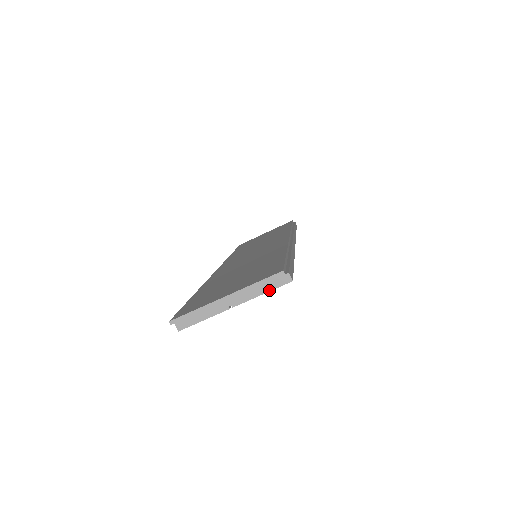
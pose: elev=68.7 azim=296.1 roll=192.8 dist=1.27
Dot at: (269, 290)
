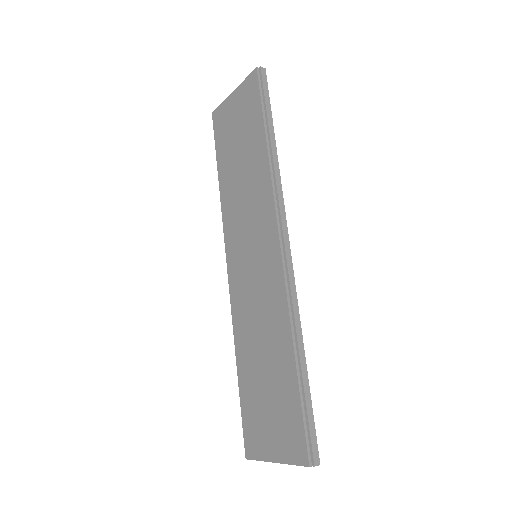
Dot at: occluded
